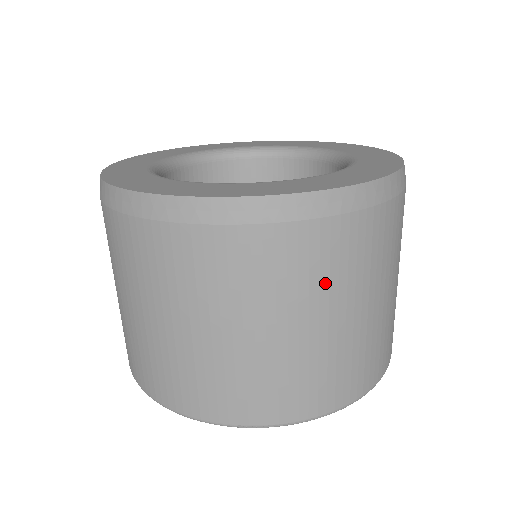
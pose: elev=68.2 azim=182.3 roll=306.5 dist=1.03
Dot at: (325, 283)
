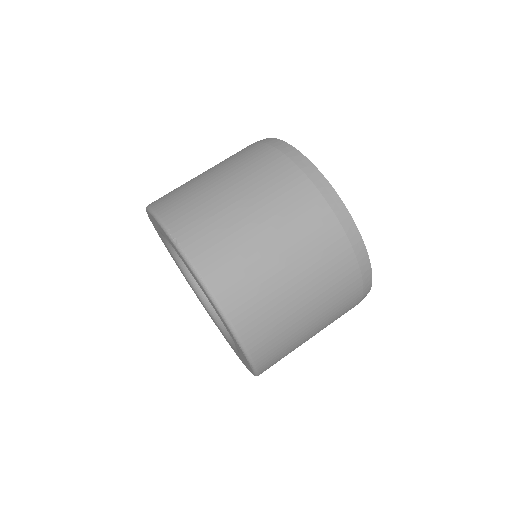
Dot at: (289, 219)
